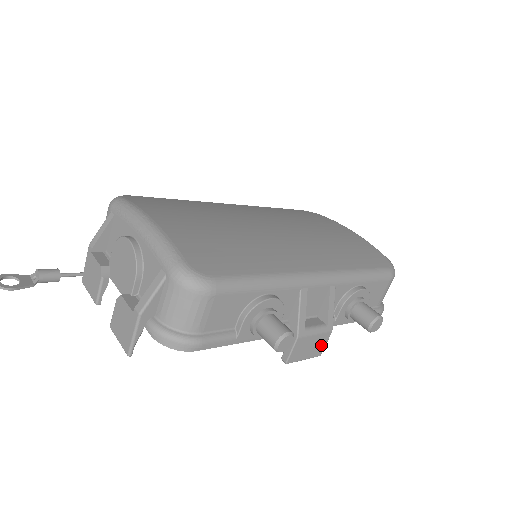
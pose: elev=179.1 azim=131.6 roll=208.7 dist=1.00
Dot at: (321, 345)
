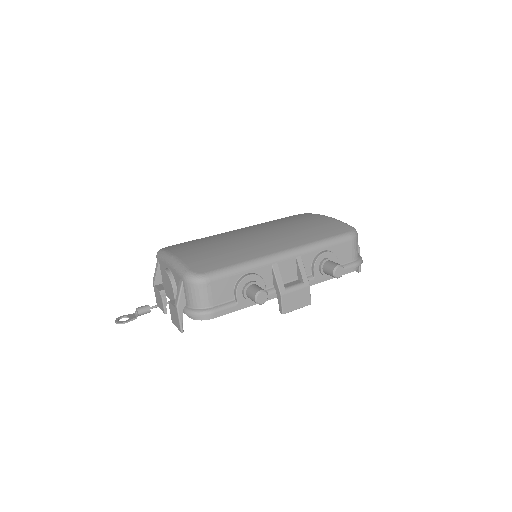
Dot at: (306, 297)
